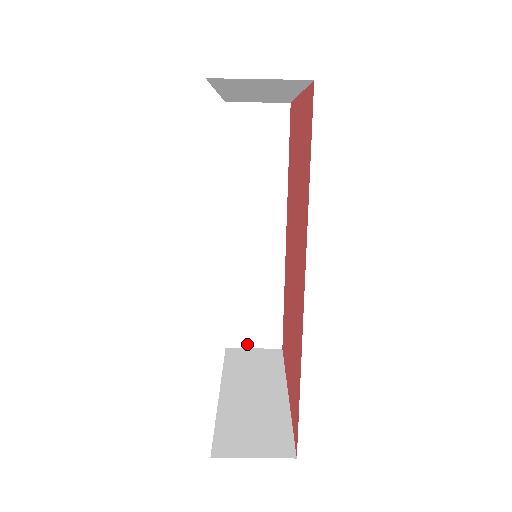
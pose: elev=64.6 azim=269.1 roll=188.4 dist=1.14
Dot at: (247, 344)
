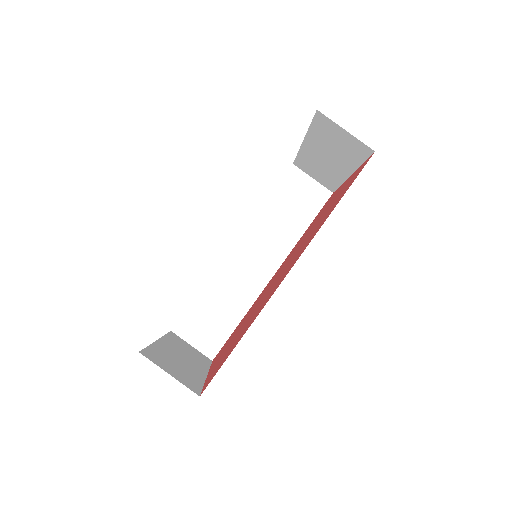
Dot at: (189, 339)
